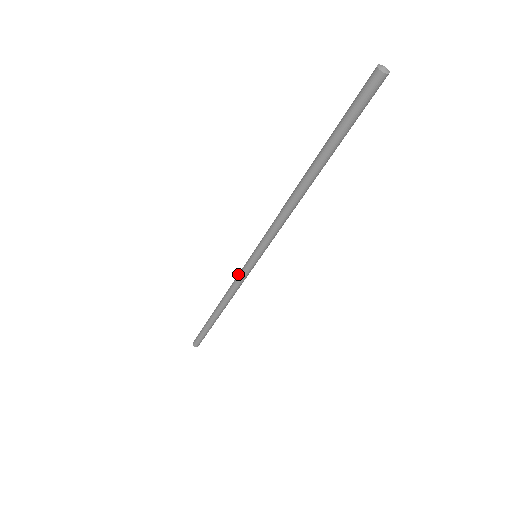
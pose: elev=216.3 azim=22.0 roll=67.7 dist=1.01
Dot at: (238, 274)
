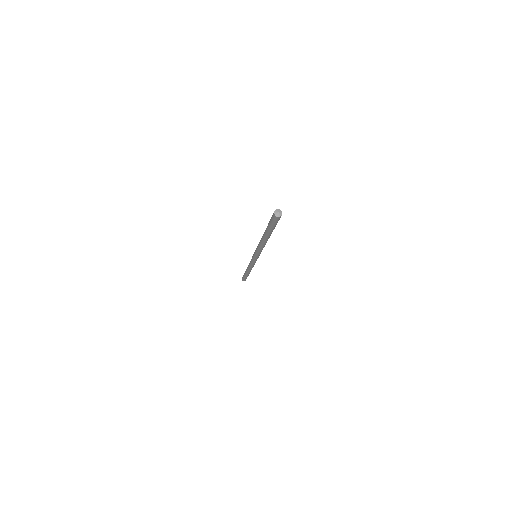
Dot at: (251, 263)
